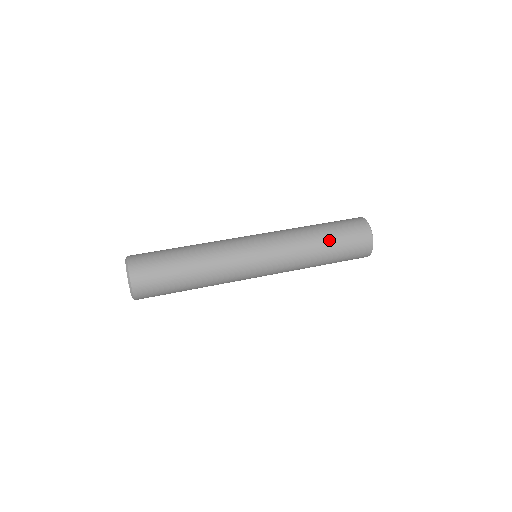
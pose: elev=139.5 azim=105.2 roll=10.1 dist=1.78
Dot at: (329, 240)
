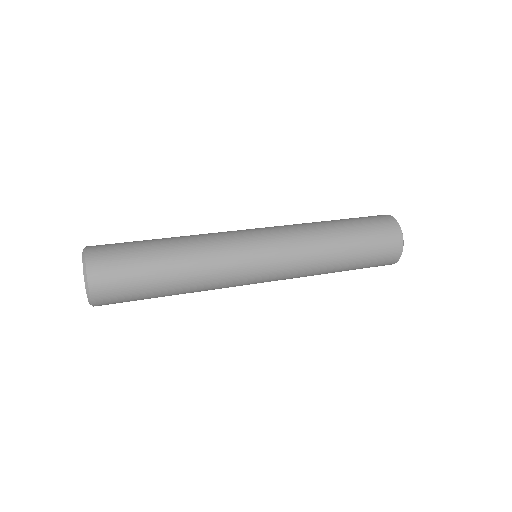
Dot at: (351, 260)
